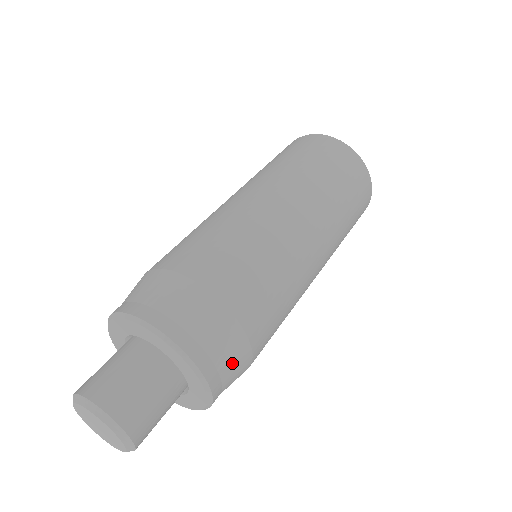
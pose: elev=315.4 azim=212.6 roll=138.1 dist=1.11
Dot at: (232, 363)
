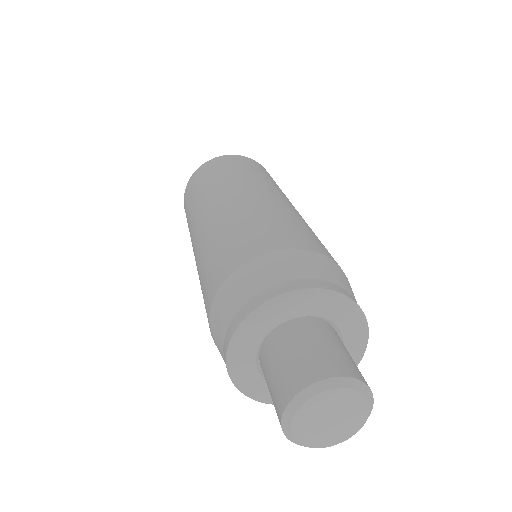
Dot at: (330, 273)
